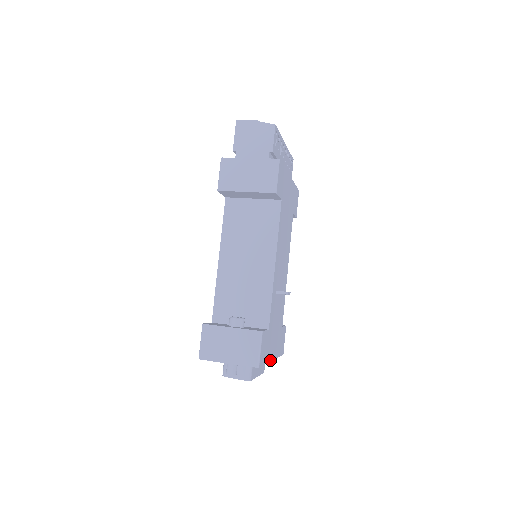
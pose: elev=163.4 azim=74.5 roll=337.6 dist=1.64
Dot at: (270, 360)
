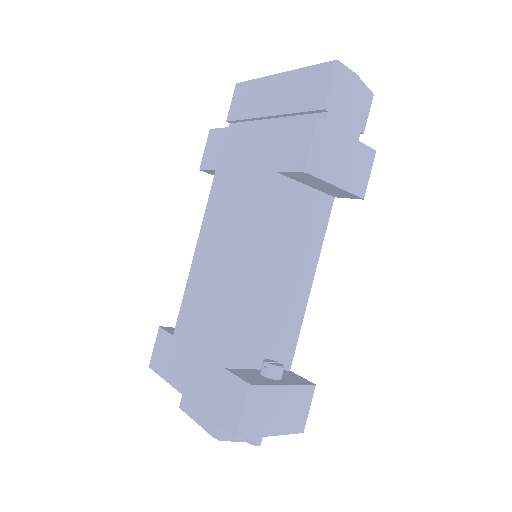
Dot at: occluded
